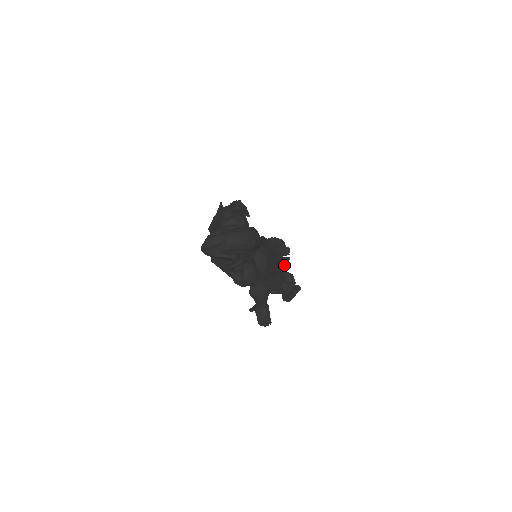
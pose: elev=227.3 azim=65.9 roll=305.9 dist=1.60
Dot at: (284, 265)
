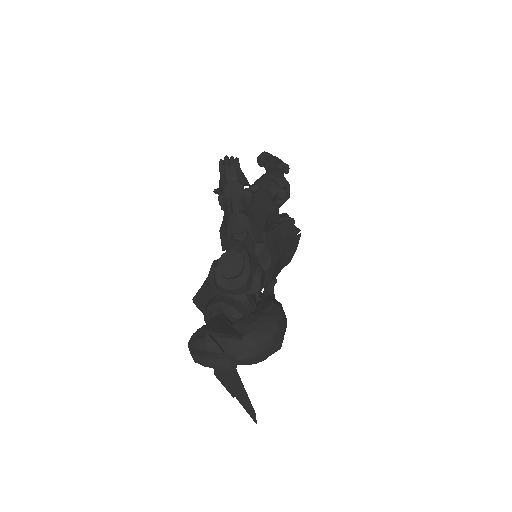
Dot at: (292, 254)
